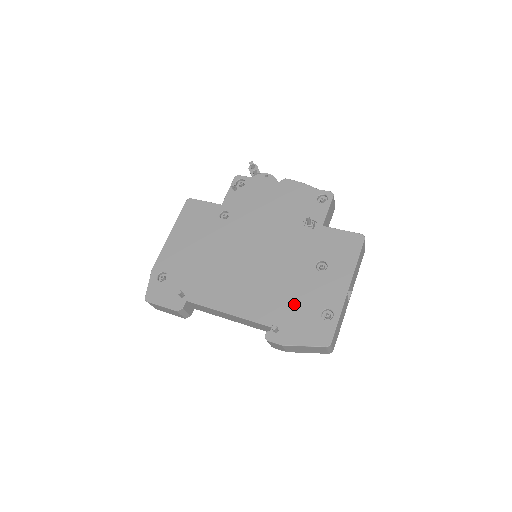
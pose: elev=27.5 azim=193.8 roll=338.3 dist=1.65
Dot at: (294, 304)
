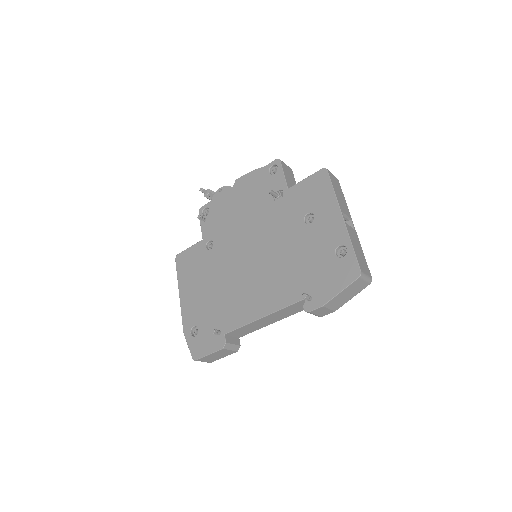
Dot at: (309, 266)
